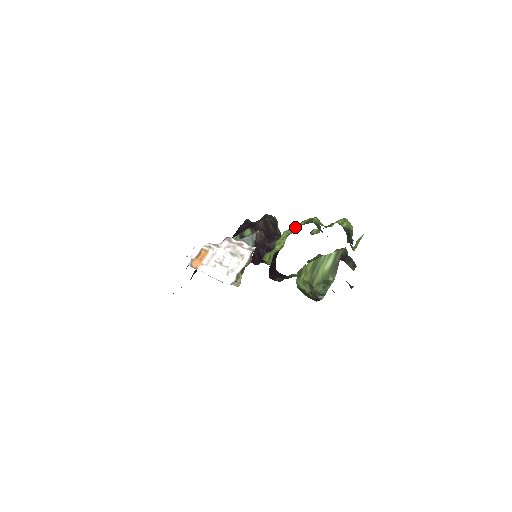
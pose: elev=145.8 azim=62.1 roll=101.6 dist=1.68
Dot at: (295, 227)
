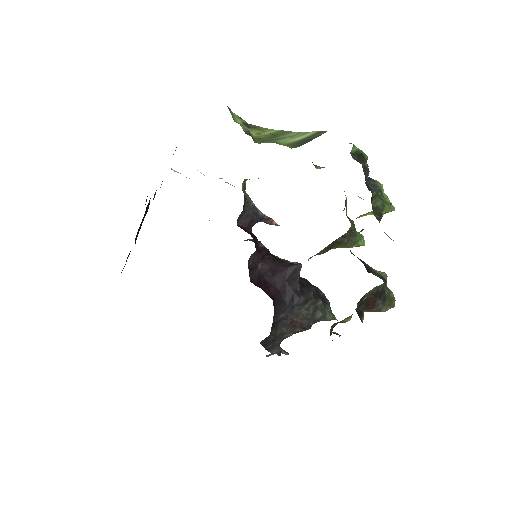
Dot at: occluded
